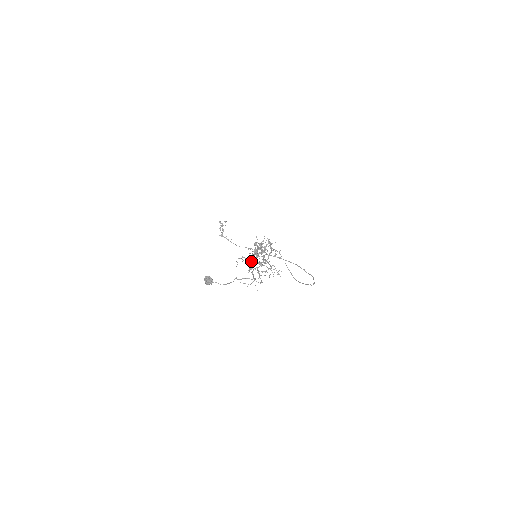
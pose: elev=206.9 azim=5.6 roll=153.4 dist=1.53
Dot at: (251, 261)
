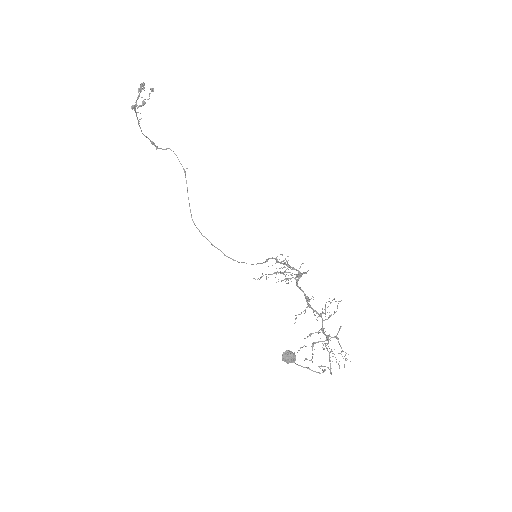
Dot at: occluded
